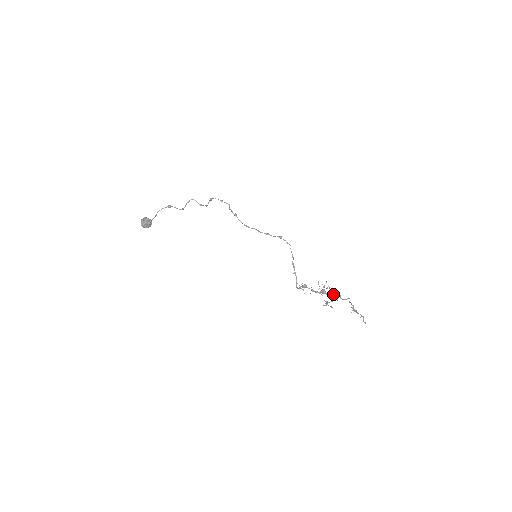
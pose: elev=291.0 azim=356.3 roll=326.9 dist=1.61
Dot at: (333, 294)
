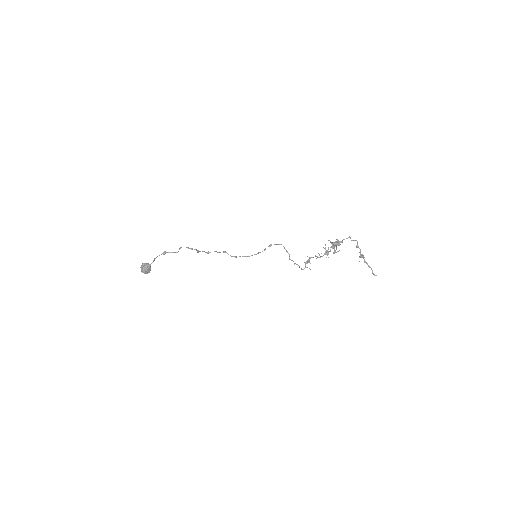
Dot at: (335, 242)
